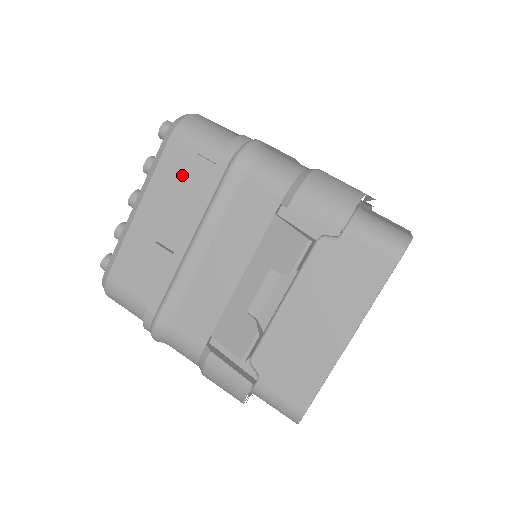
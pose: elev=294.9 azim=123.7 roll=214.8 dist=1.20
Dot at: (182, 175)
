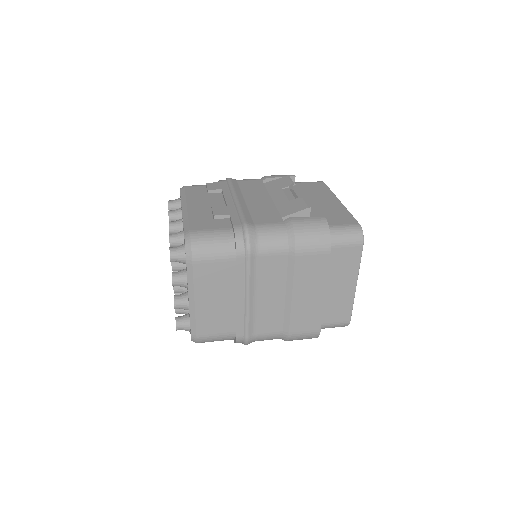
Dot at: (203, 192)
